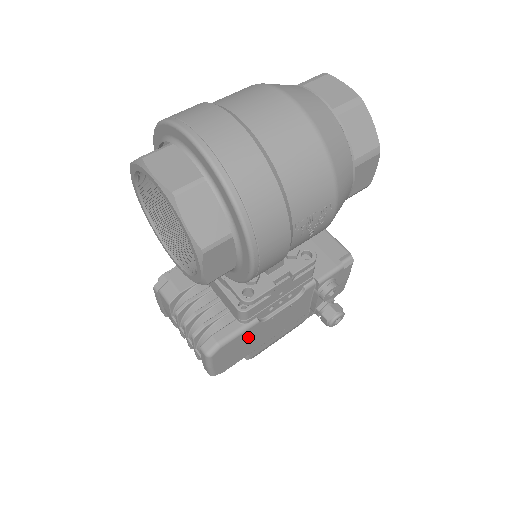
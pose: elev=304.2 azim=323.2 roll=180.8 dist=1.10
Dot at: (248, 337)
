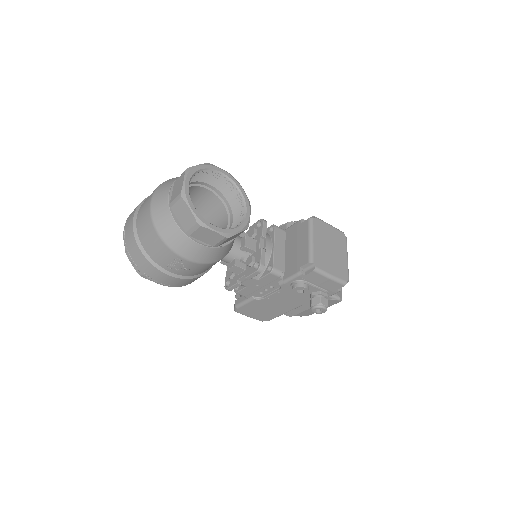
Dot at: (259, 306)
